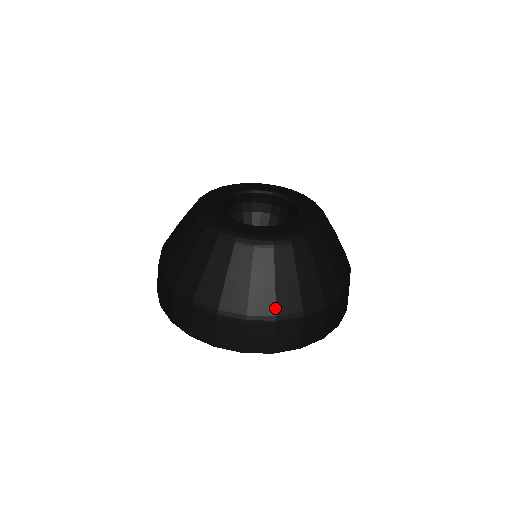
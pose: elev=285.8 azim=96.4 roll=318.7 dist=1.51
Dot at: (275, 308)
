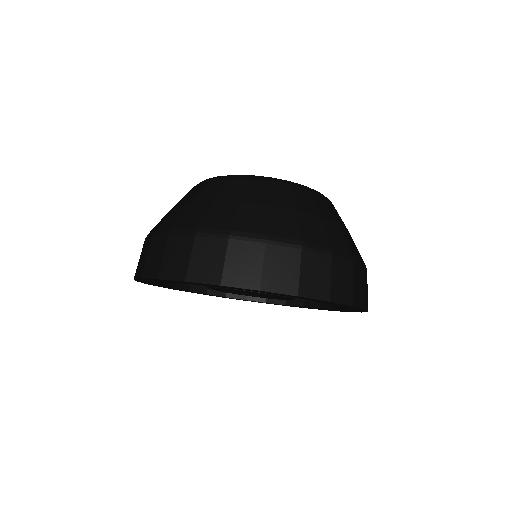
Dot at: (266, 227)
